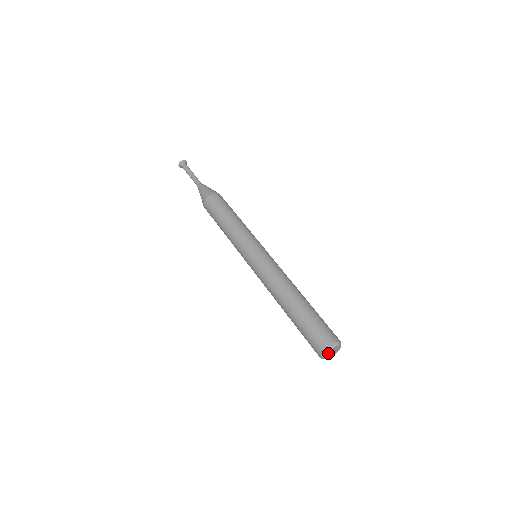
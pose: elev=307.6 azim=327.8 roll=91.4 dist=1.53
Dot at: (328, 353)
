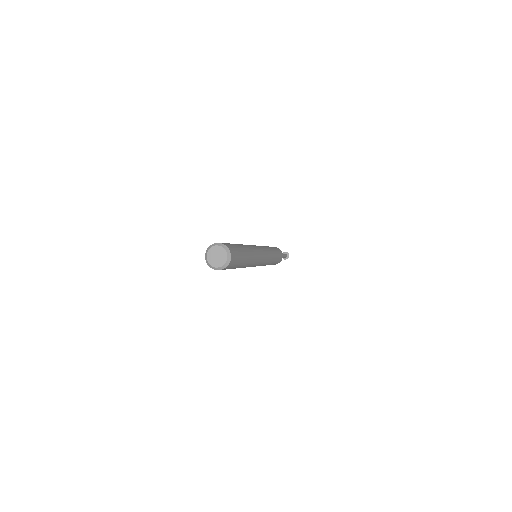
Dot at: (212, 251)
